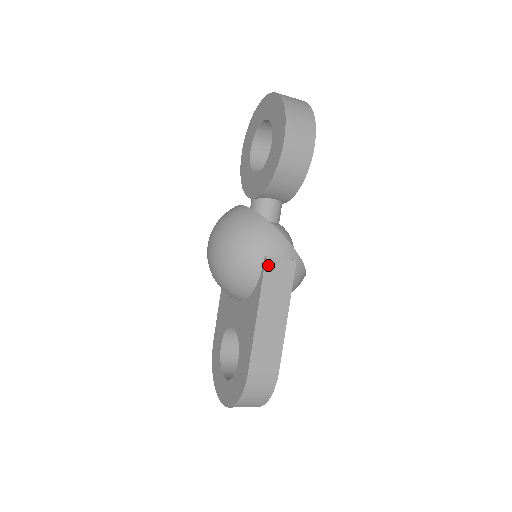
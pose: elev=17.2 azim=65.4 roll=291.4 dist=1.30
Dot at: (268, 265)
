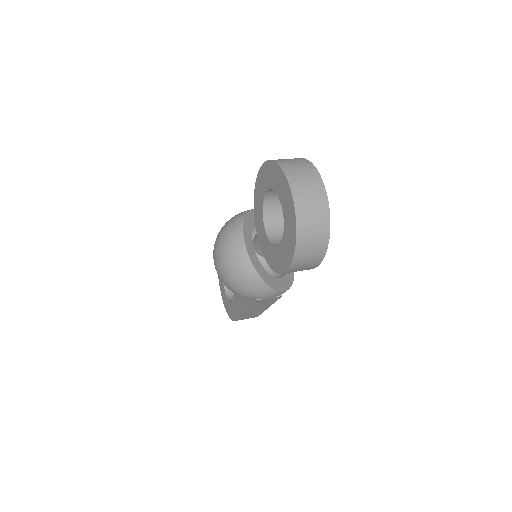
Dot at: (257, 302)
